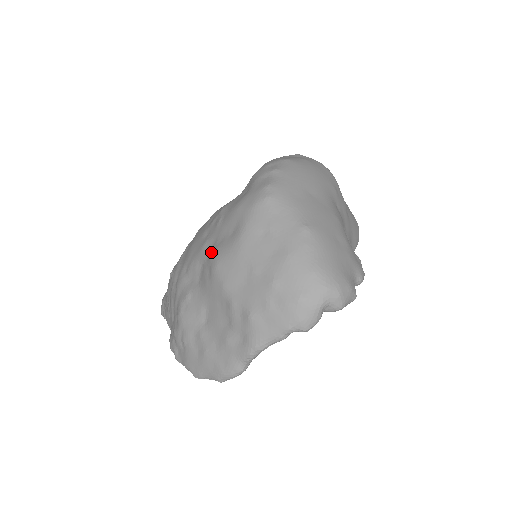
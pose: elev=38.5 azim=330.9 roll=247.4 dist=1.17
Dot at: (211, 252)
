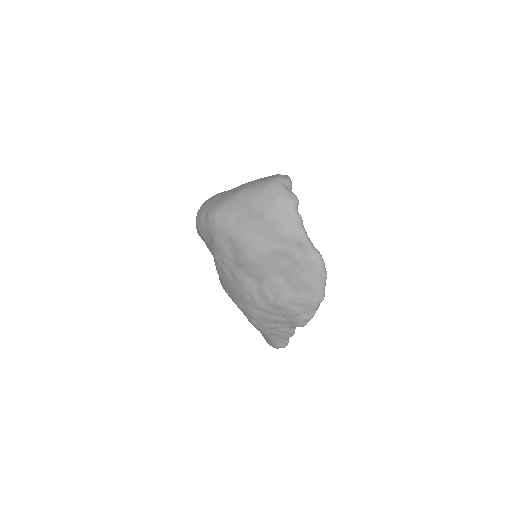
Dot at: (240, 265)
